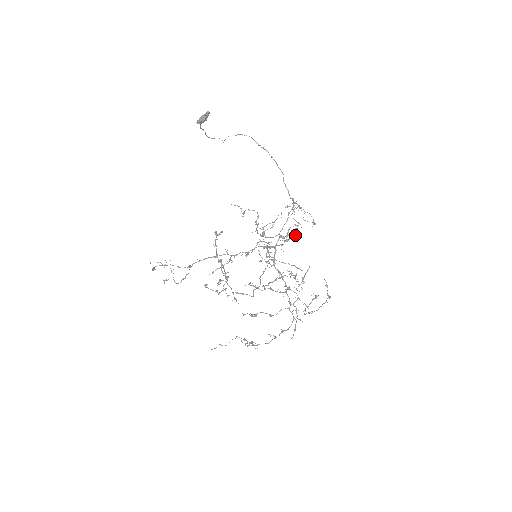
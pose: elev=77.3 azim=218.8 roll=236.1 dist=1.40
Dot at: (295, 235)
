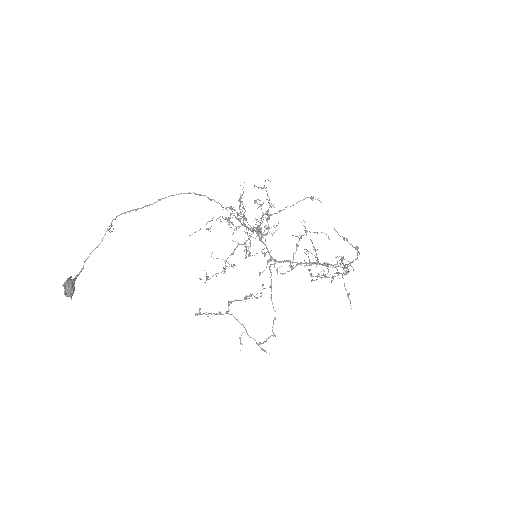
Dot at: occluded
